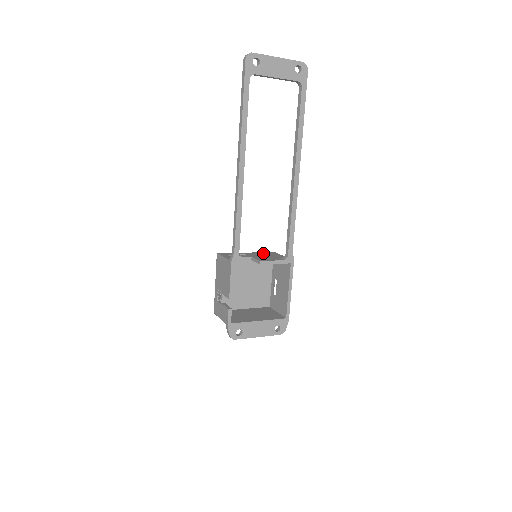
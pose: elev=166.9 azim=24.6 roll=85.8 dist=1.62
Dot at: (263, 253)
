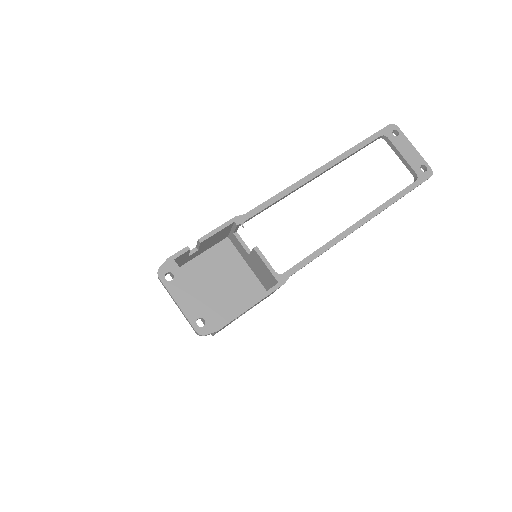
Dot at: occluded
